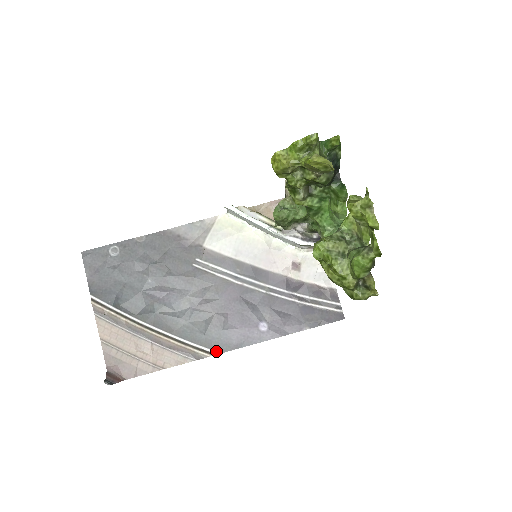
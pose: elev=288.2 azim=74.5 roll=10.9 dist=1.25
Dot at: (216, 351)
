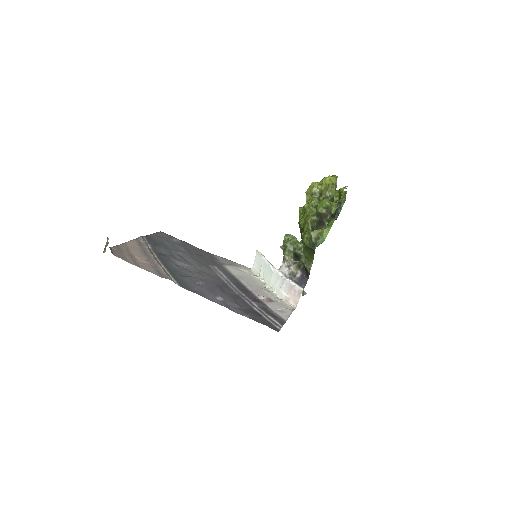
Dot at: (178, 284)
